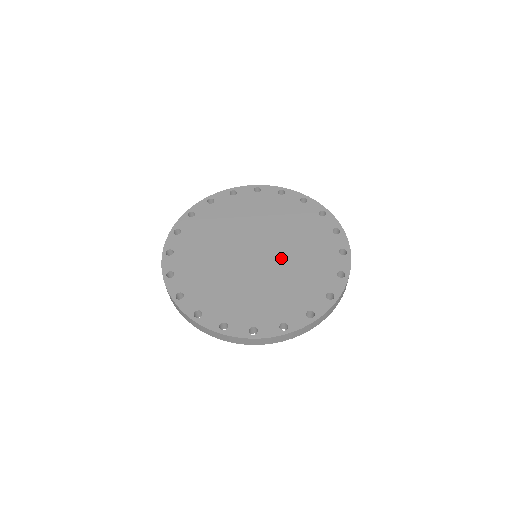
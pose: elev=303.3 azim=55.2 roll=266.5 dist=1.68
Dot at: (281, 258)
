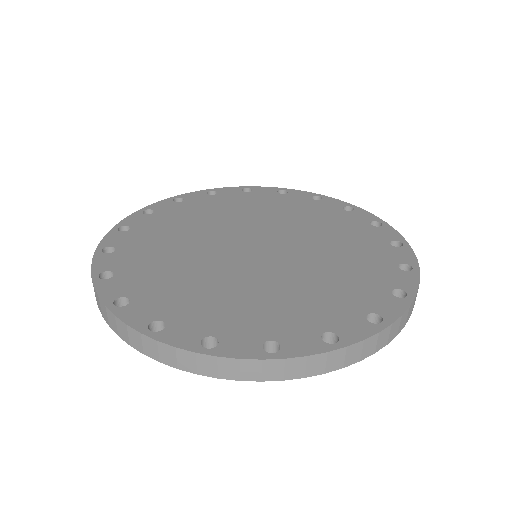
Dot at: (287, 264)
